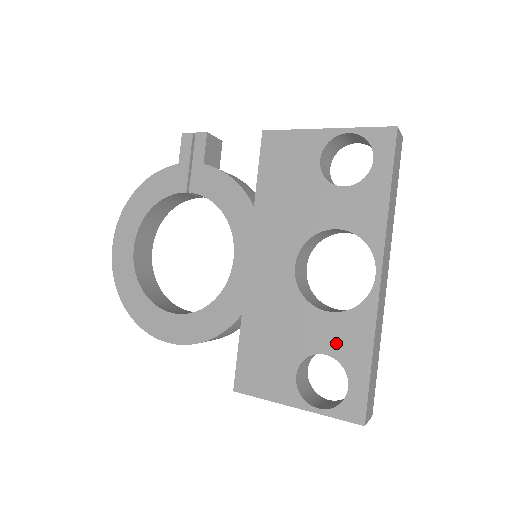
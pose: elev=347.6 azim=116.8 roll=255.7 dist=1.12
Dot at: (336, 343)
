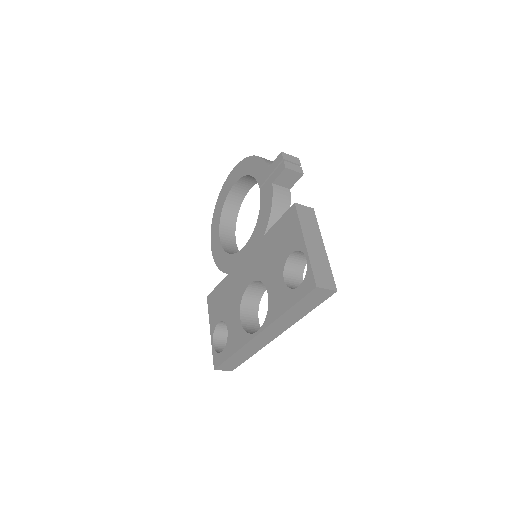
Dot at: (232, 332)
